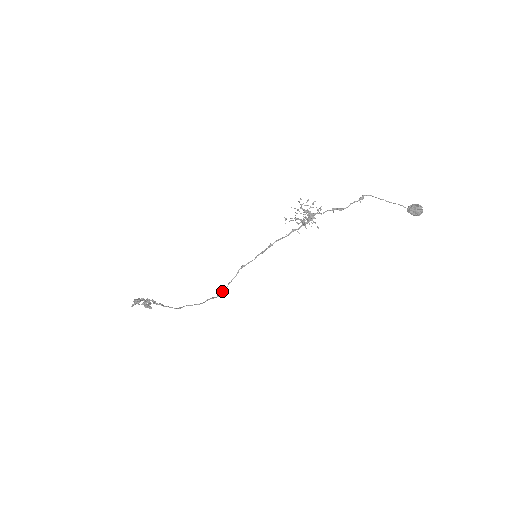
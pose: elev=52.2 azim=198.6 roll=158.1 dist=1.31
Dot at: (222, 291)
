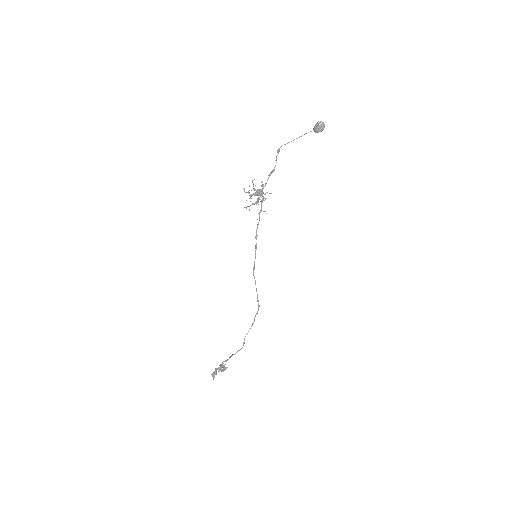
Dot at: (257, 300)
